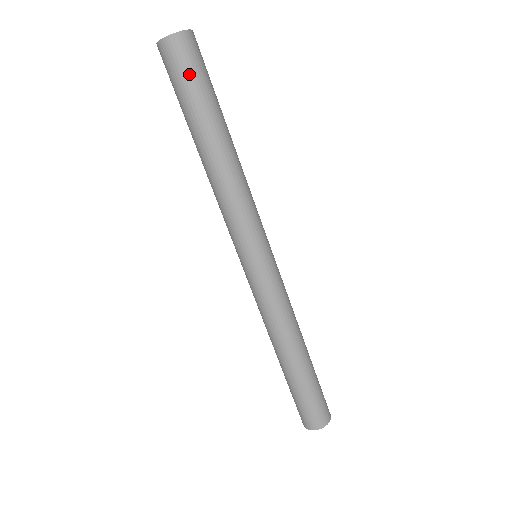
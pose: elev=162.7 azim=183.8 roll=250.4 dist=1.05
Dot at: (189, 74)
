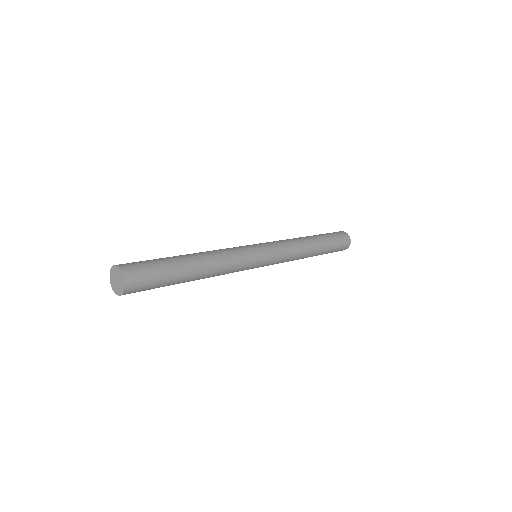
Dot at: (150, 287)
